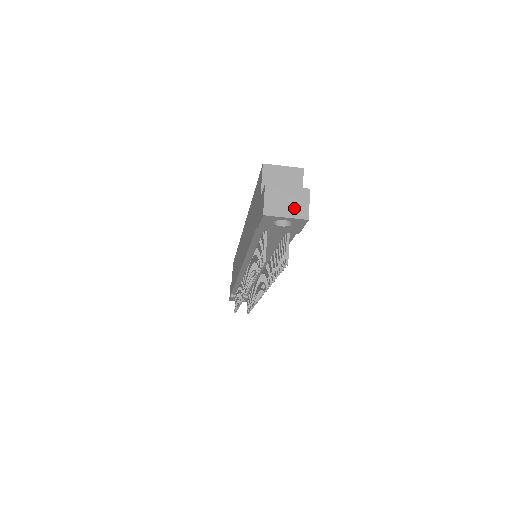
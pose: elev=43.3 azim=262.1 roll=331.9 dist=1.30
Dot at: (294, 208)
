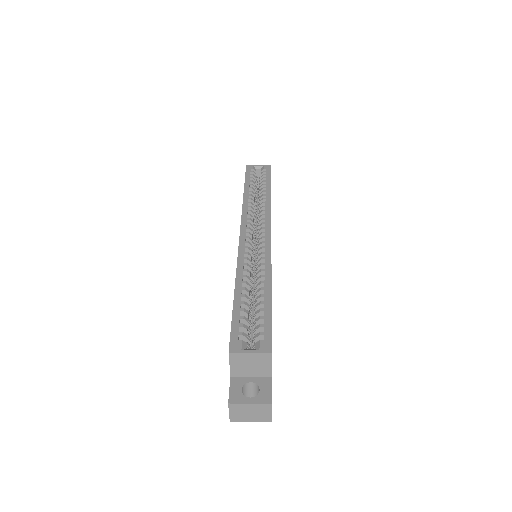
Dot at: (257, 416)
